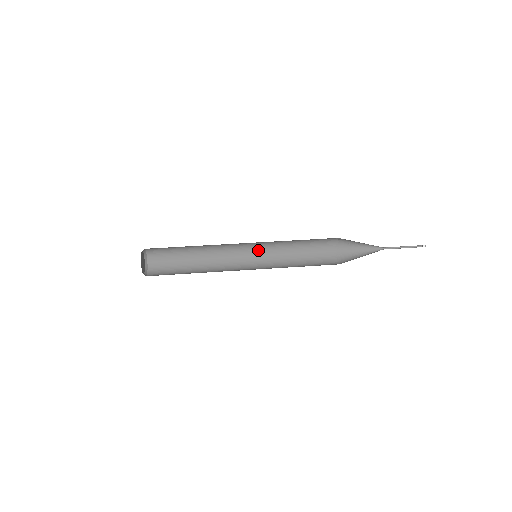
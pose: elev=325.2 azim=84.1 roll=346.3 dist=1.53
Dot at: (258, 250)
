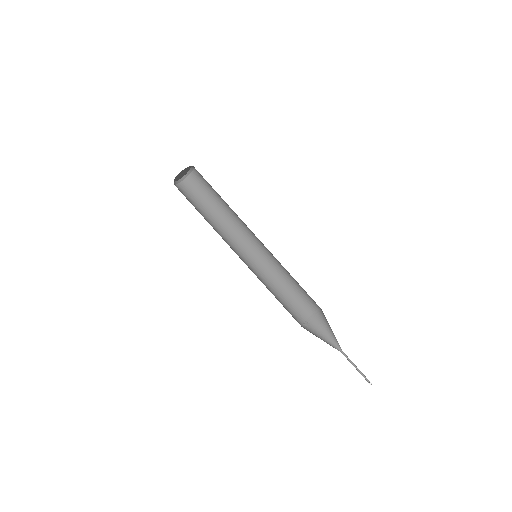
Dot at: (268, 250)
